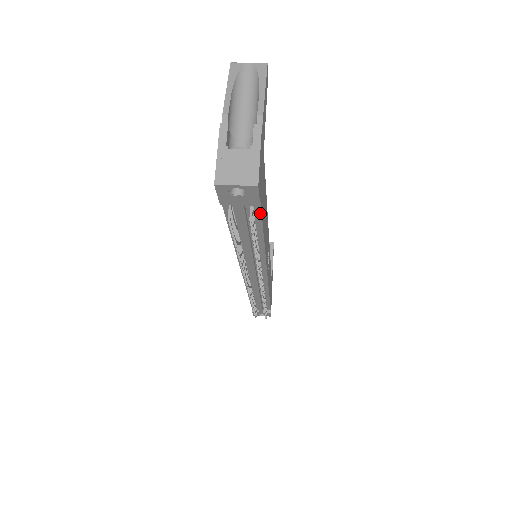
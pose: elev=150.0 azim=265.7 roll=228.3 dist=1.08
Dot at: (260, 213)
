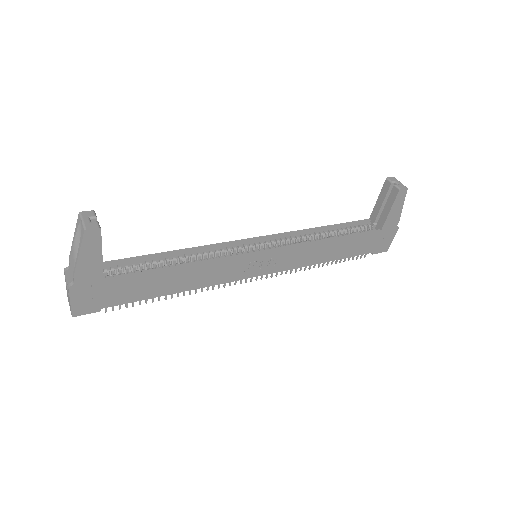
Dot at: (121, 304)
